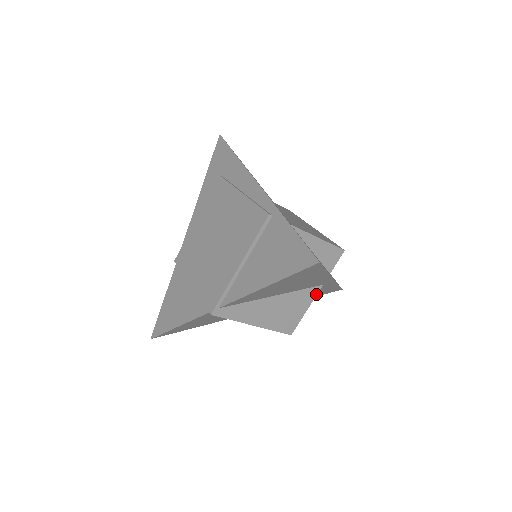
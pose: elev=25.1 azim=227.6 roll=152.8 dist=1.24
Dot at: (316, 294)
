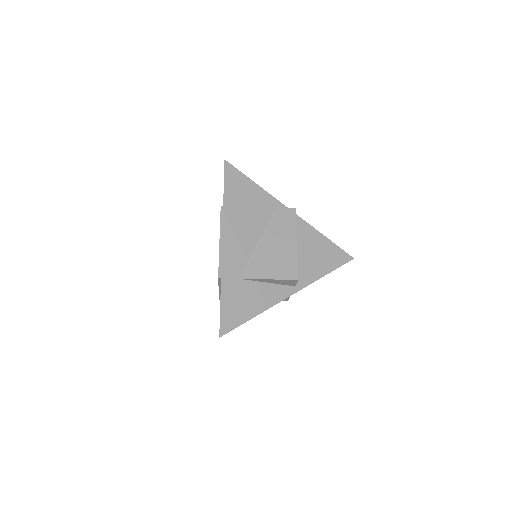
Dot at: occluded
